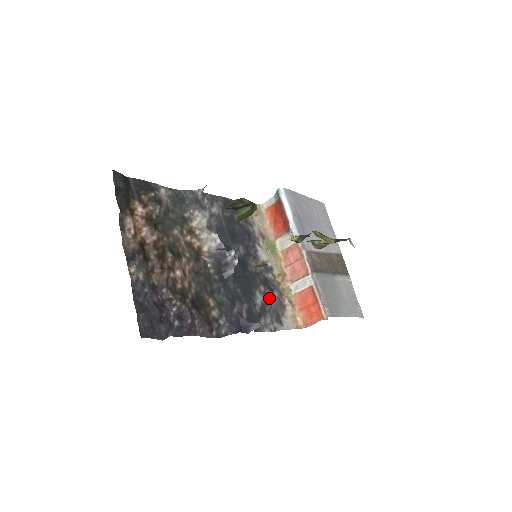
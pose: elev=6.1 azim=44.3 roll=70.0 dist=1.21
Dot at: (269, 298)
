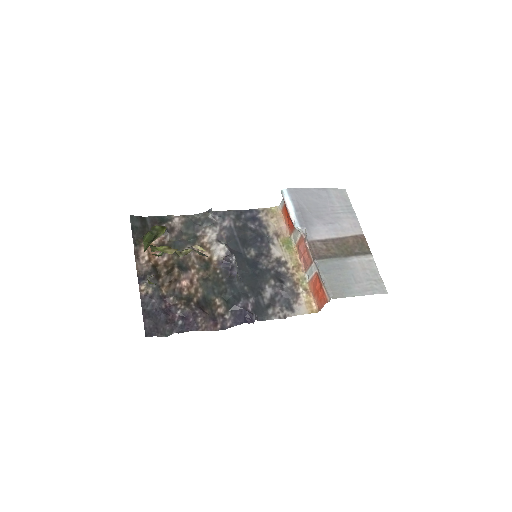
Dot at: (280, 290)
